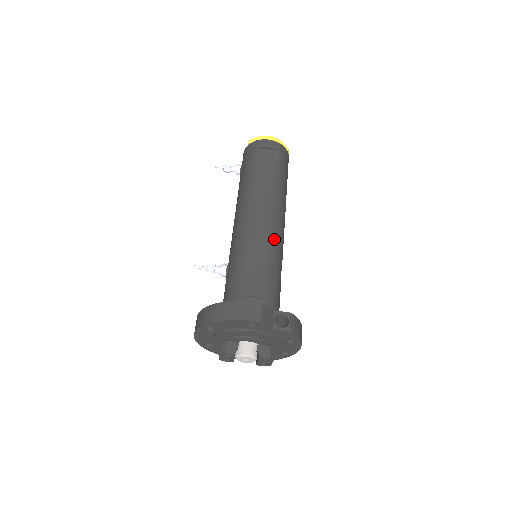
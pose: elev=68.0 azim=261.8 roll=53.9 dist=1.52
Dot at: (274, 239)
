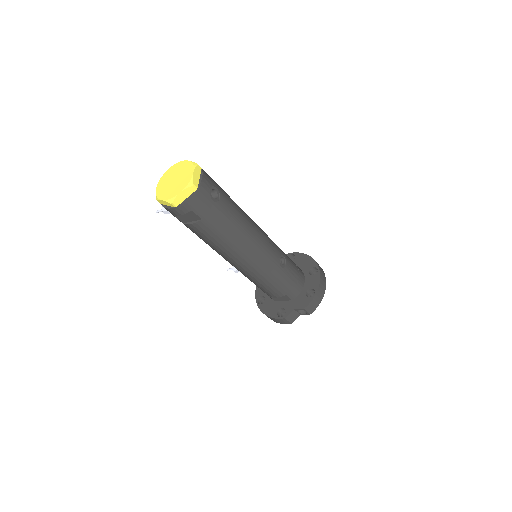
Dot at: (259, 268)
